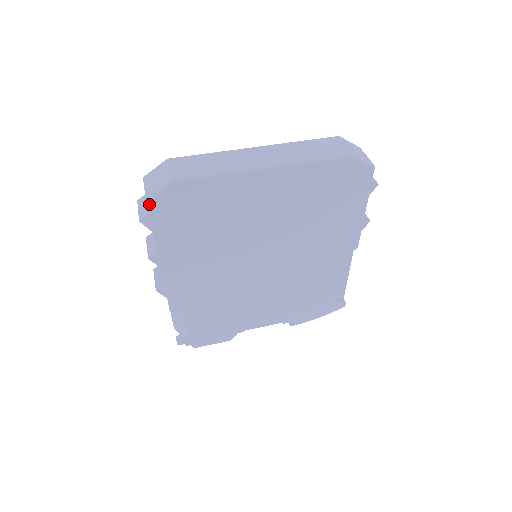
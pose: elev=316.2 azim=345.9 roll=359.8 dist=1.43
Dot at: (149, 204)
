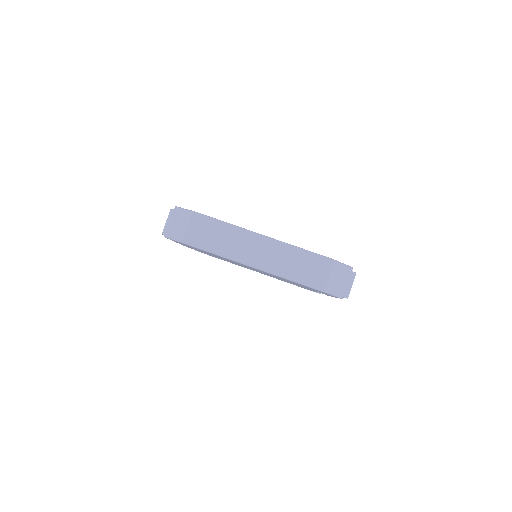
Dot at: (167, 238)
